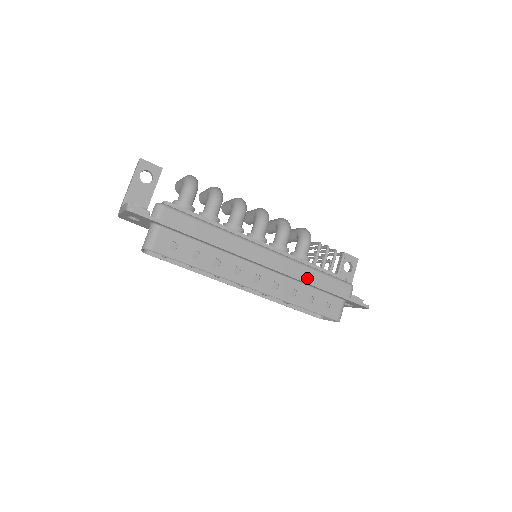
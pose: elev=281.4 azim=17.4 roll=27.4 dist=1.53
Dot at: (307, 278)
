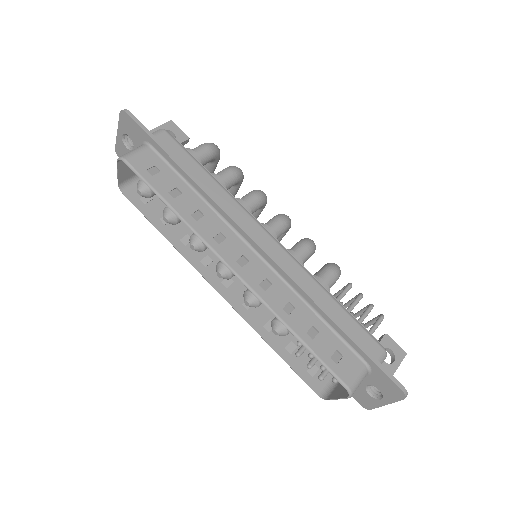
Dot at: (316, 298)
